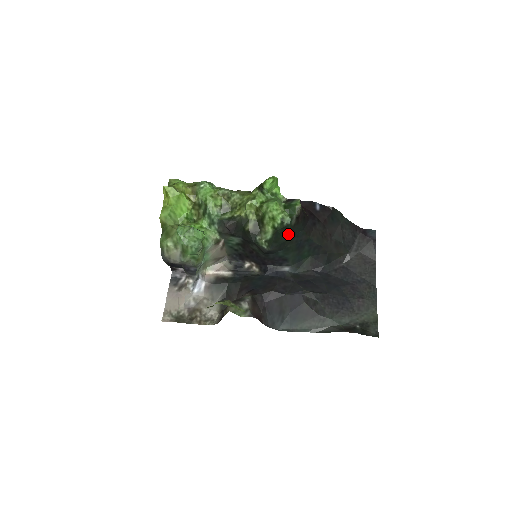
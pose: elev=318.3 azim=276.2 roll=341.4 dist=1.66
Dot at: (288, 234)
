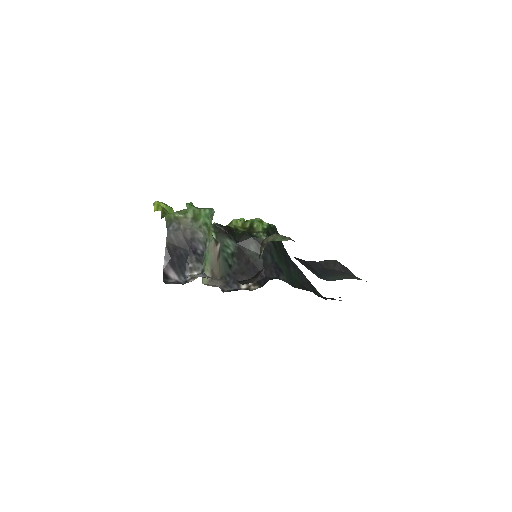
Dot at: occluded
